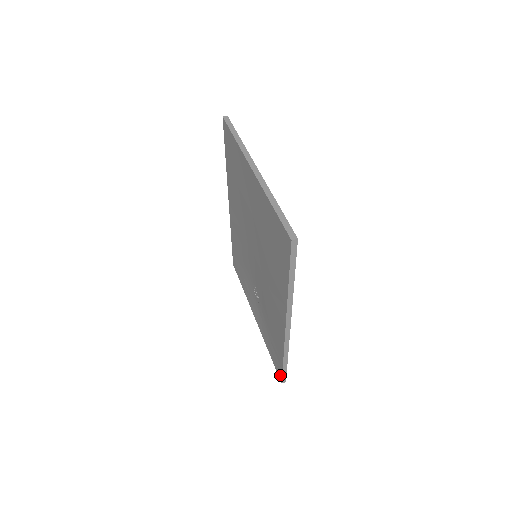
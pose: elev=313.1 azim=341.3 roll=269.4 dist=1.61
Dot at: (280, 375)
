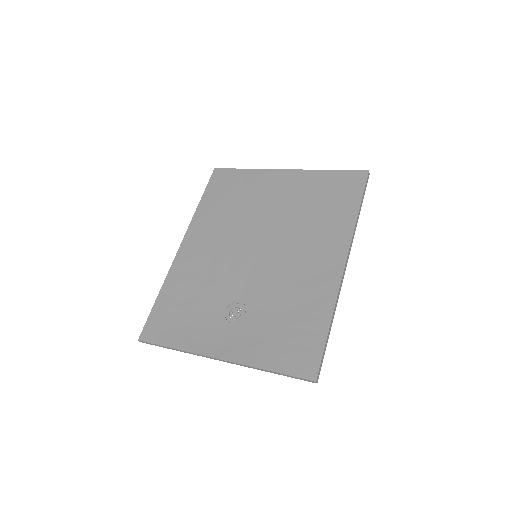
Dot at: (313, 368)
